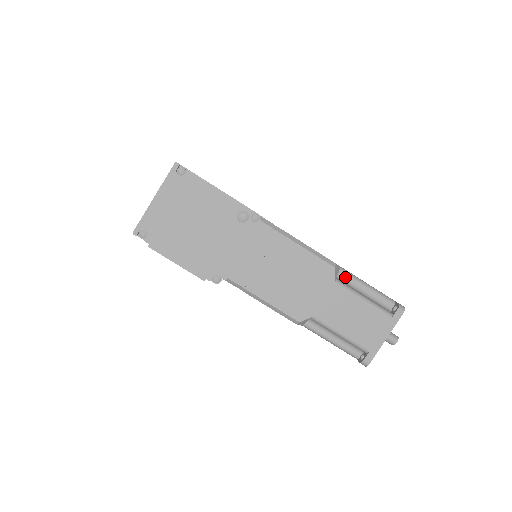
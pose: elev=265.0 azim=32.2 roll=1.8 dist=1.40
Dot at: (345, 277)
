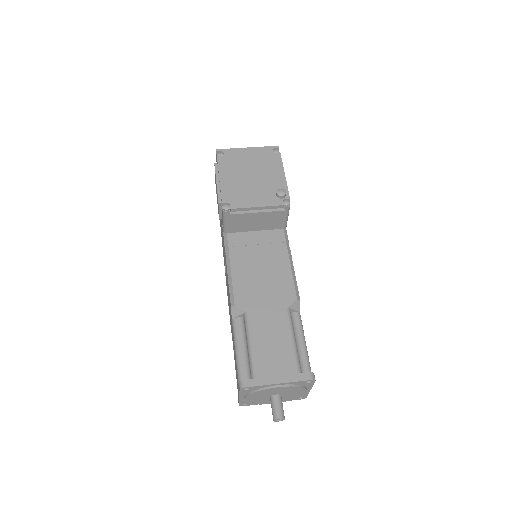
Dot at: (296, 320)
